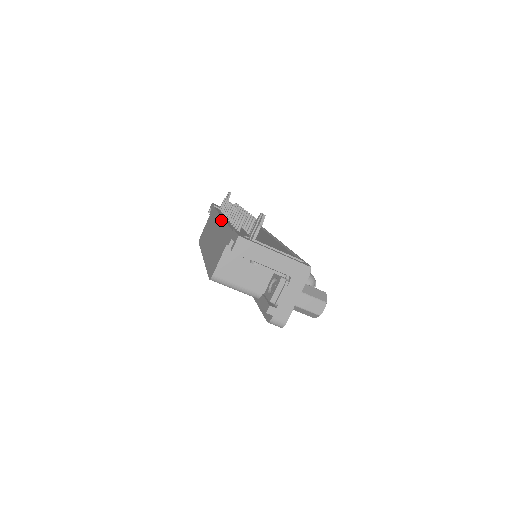
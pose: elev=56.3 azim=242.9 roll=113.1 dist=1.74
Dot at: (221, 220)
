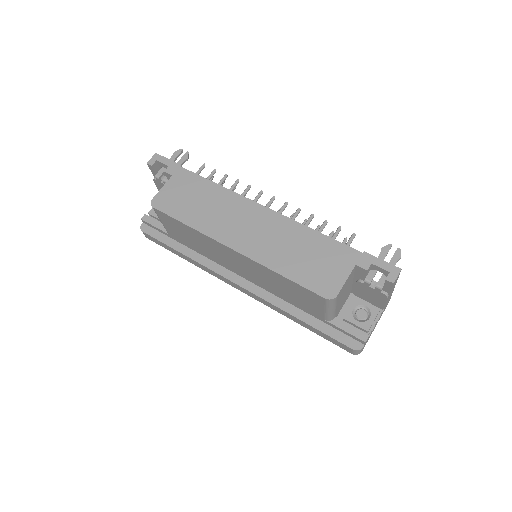
Dot at: (274, 213)
